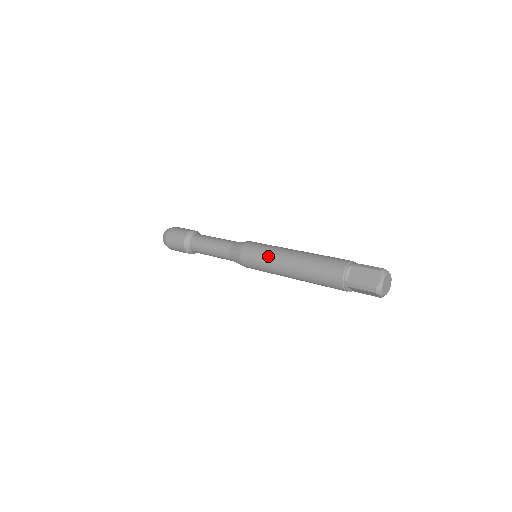
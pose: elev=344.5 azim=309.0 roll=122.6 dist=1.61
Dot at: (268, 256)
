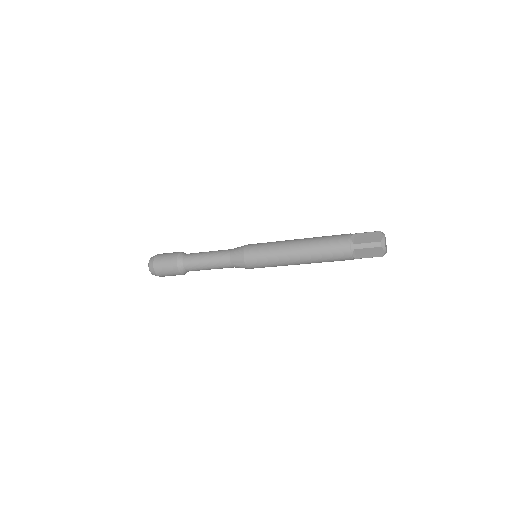
Dot at: (273, 246)
